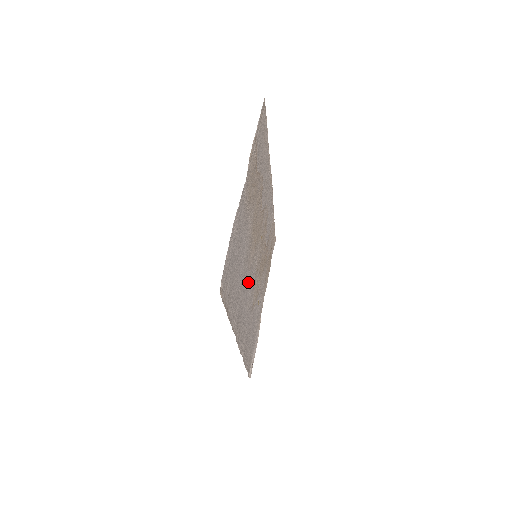
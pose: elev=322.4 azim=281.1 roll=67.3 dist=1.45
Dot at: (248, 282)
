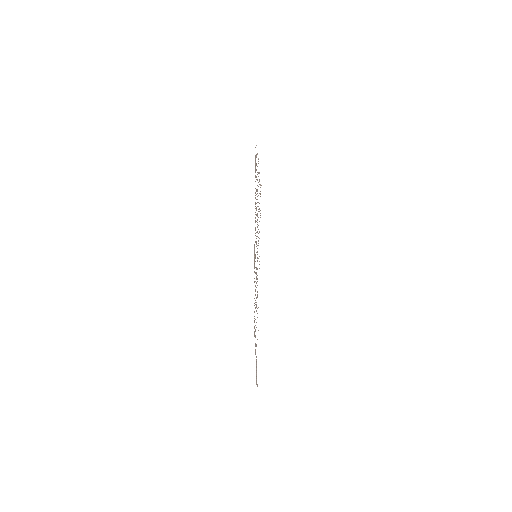
Dot at: occluded
